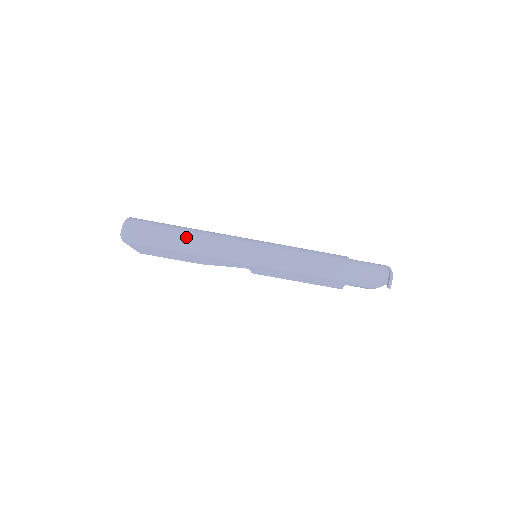
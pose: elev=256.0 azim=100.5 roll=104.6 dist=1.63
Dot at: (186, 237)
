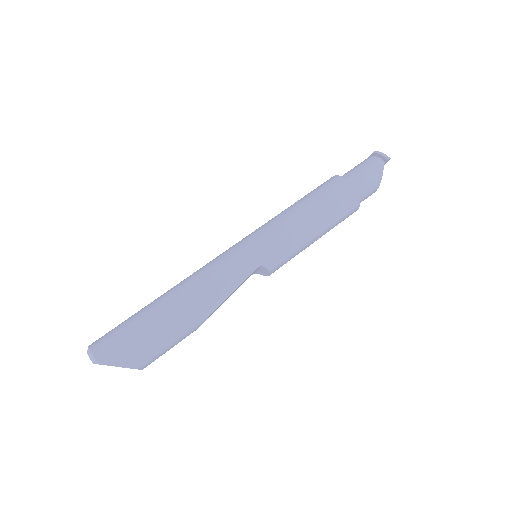
Dot at: (167, 295)
